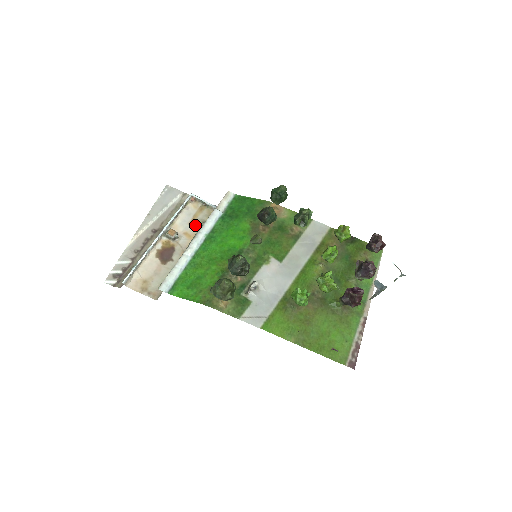
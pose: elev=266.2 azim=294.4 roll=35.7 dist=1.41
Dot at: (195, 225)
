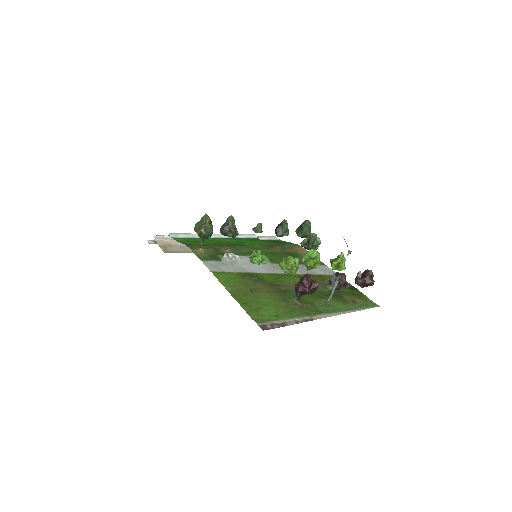
Dot at: occluded
